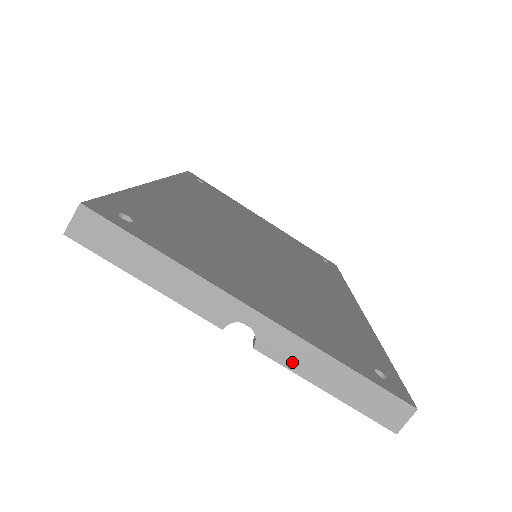
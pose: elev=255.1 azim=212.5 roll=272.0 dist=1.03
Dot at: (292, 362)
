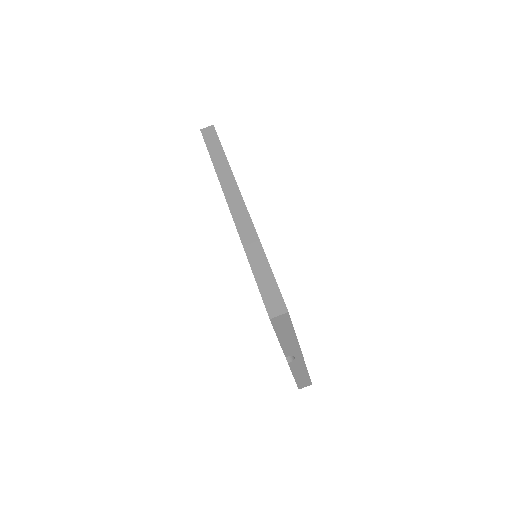
Dot at: (294, 369)
